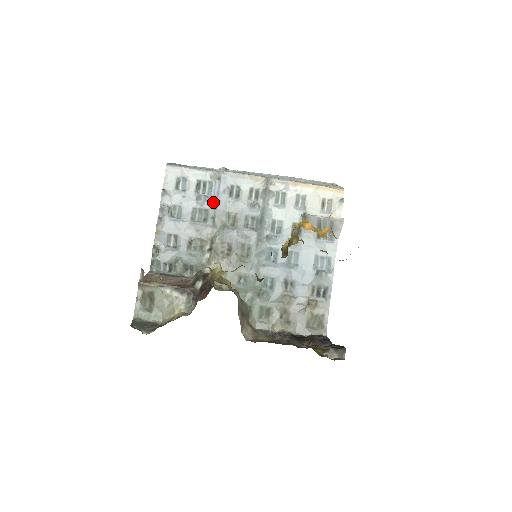
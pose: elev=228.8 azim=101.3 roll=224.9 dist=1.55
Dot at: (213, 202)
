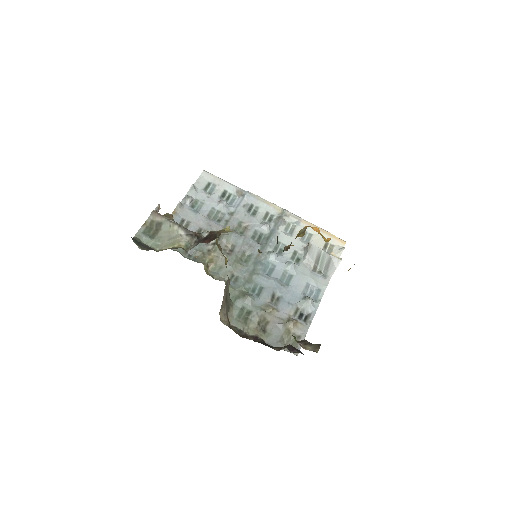
Dot at: (232, 210)
